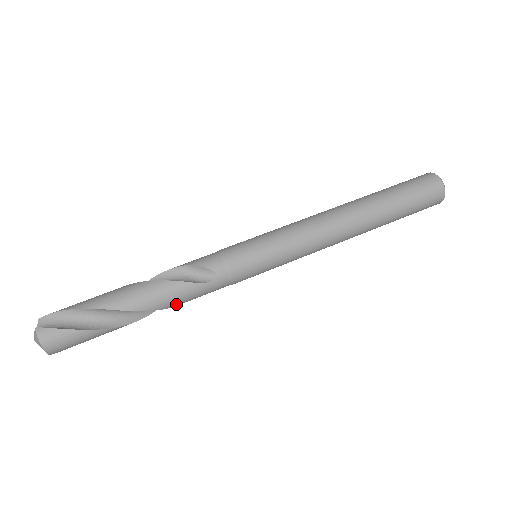
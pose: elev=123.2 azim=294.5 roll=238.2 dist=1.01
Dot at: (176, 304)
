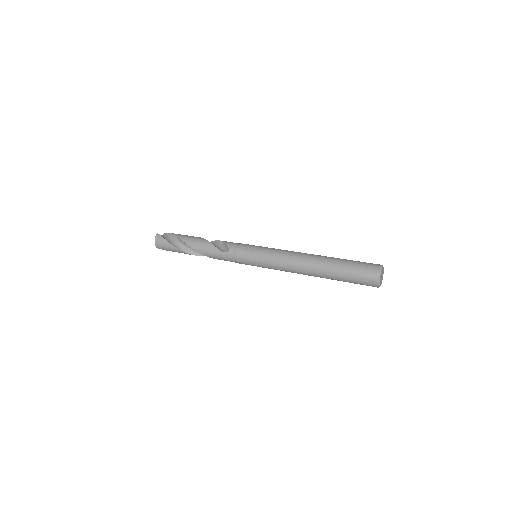
Dot at: (208, 255)
